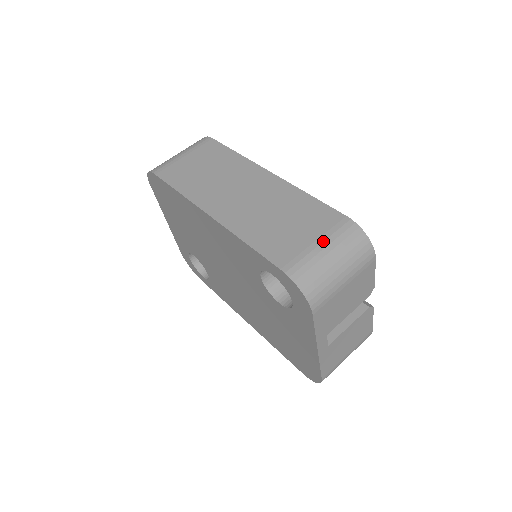
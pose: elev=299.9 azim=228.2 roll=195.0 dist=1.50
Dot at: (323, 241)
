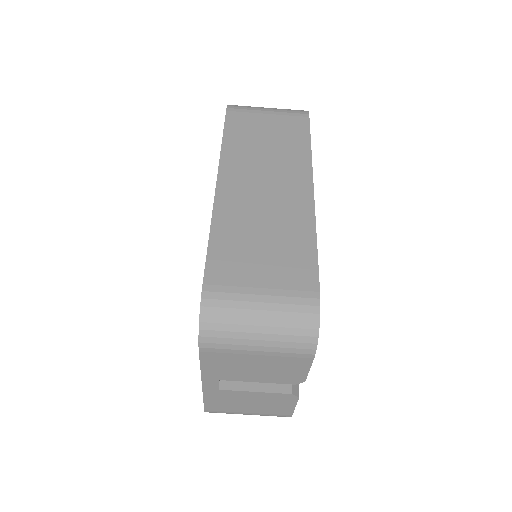
Dot at: (269, 295)
